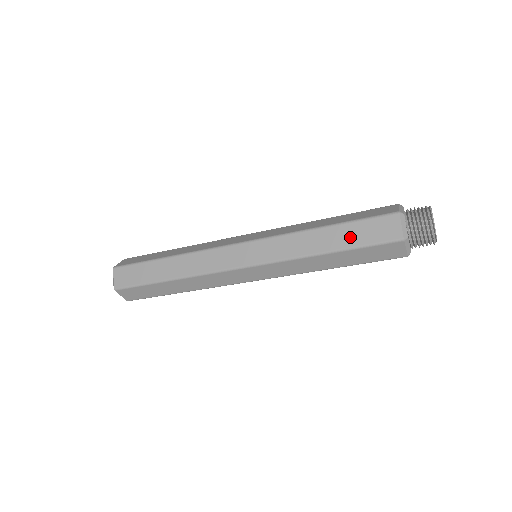
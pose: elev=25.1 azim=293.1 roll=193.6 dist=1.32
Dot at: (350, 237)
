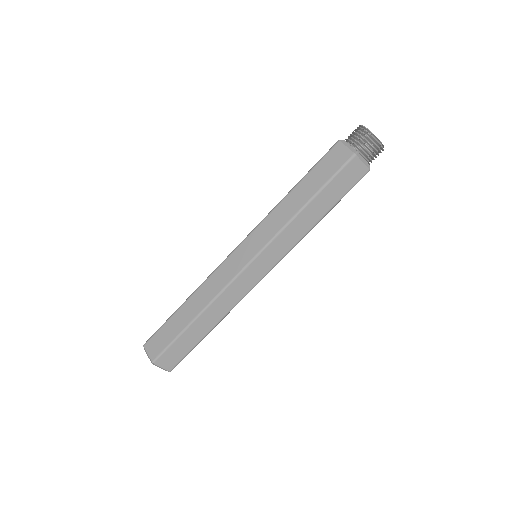
Dot at: (315, 182)
